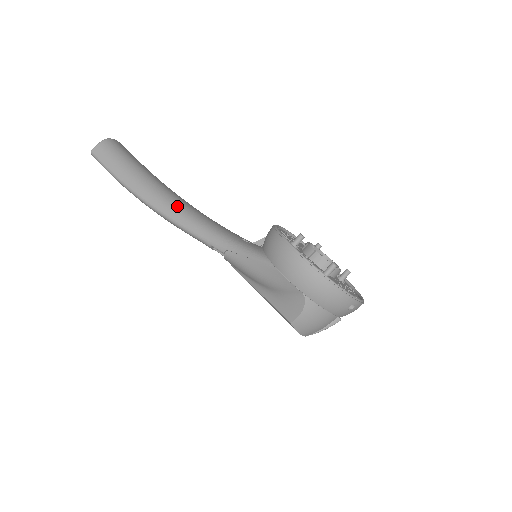
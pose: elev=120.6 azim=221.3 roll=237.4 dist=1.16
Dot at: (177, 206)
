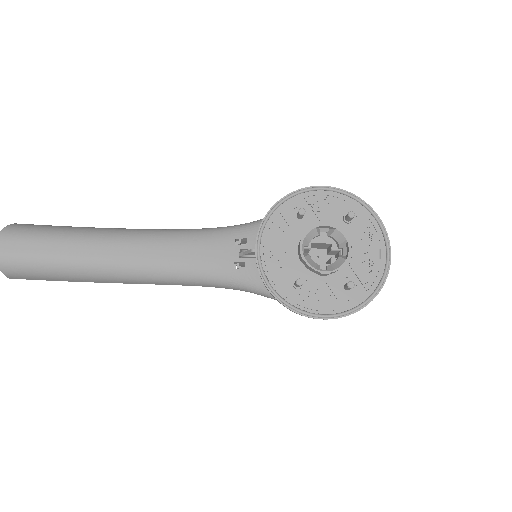
Dot at: (148, 276)
